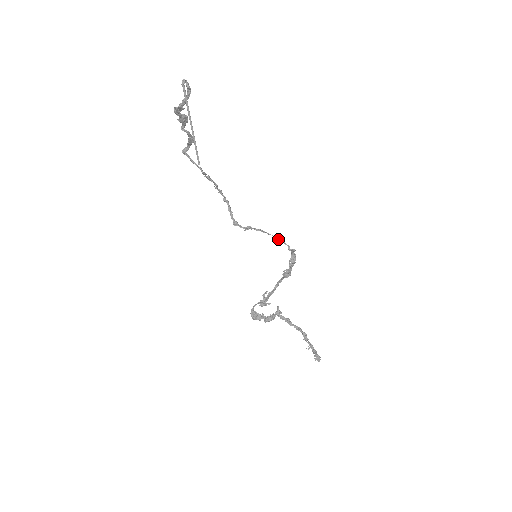
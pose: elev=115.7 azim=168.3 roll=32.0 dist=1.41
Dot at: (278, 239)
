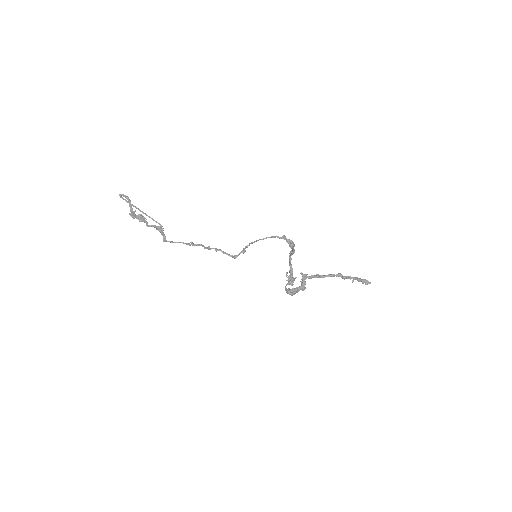
Dot at: (265, 238)
